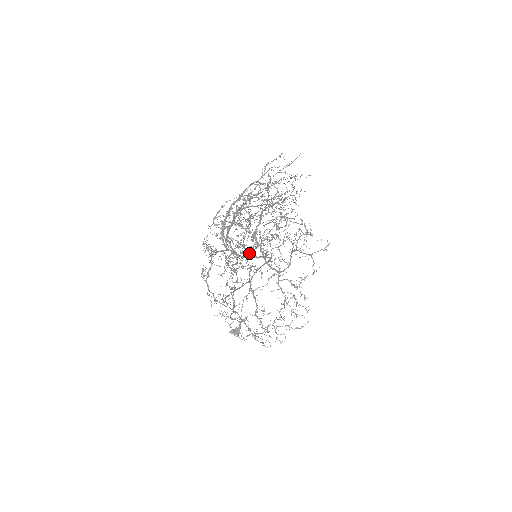
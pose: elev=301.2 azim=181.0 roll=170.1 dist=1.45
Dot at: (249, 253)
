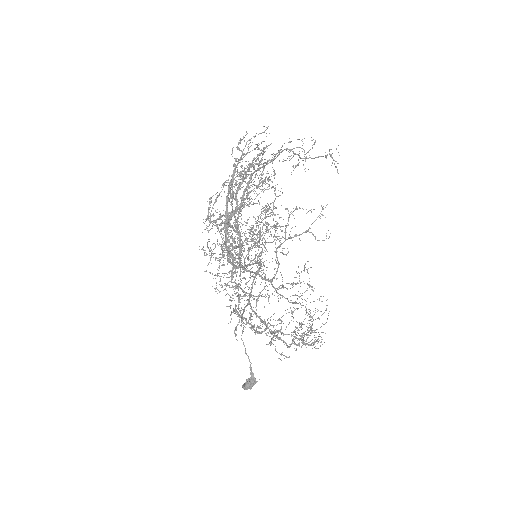
Dot at: occluded
